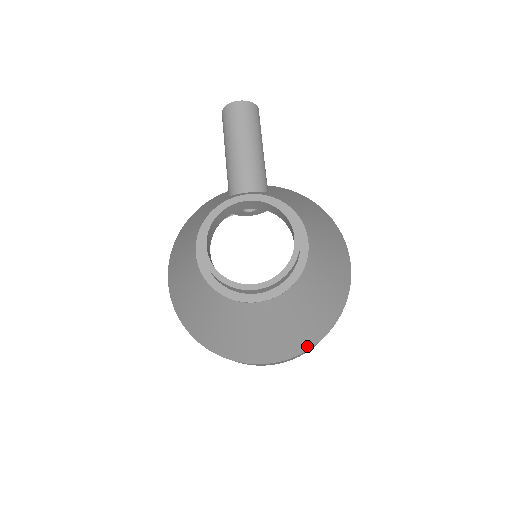
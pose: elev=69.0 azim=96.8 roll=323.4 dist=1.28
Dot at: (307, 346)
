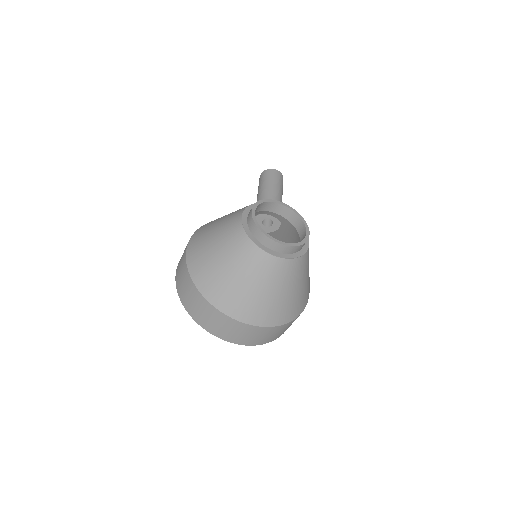
Dot at: (275, 322)
